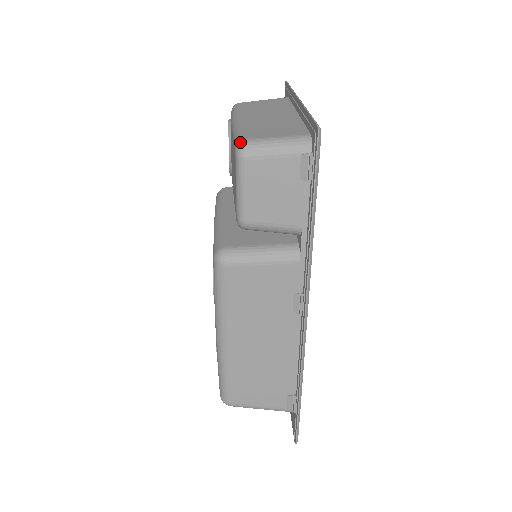
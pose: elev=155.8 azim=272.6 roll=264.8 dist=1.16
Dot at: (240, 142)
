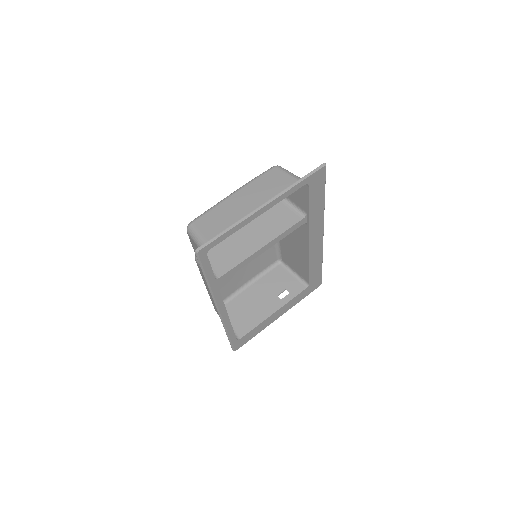
Dot at: (190, 223)
